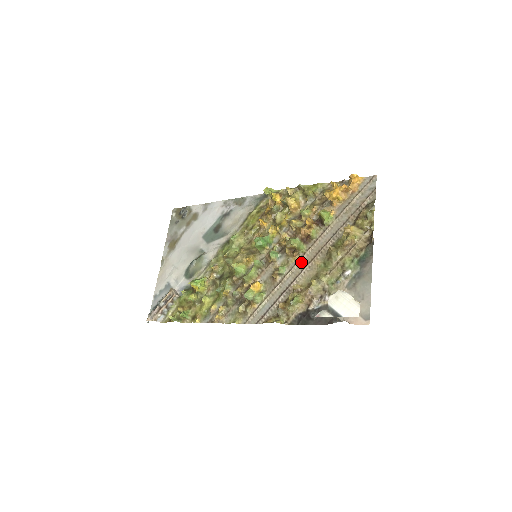
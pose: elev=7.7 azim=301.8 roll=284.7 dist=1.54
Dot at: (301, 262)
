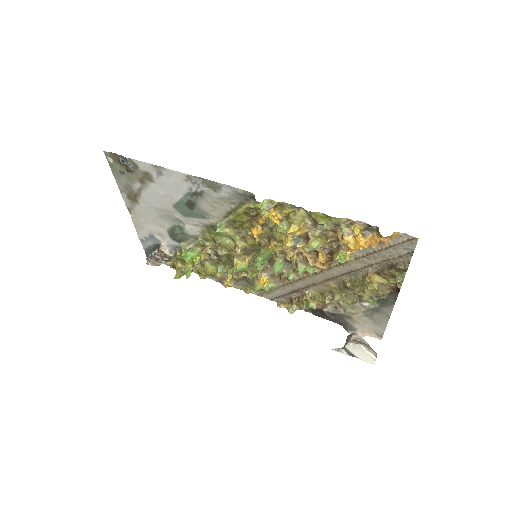
Dot at: (312, 278)
